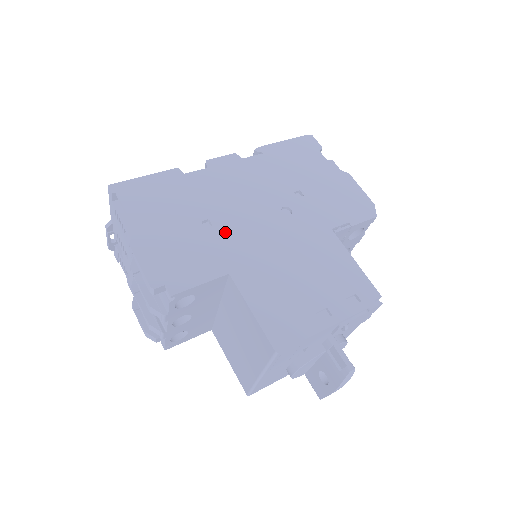
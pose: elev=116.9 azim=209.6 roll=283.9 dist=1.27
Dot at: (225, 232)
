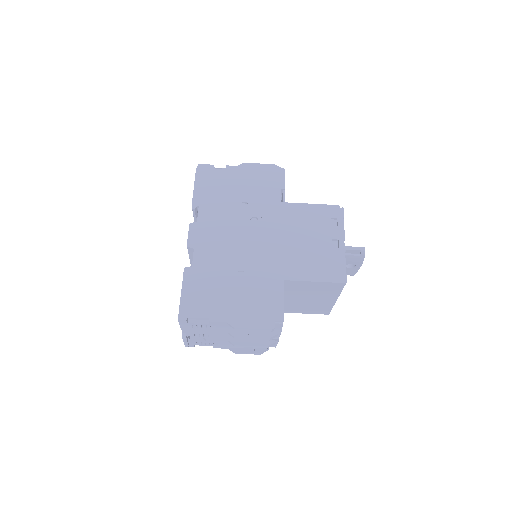
Dot at: (253, 266)
